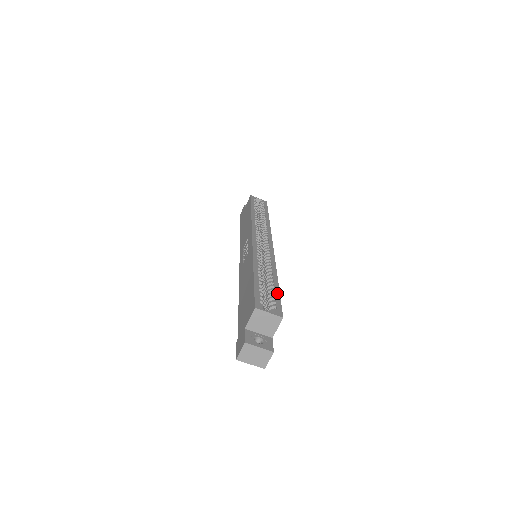
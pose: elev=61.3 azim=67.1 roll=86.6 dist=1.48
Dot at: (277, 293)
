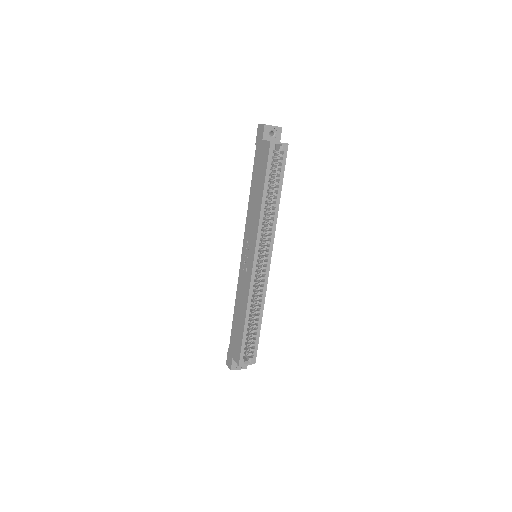
Dot at: (257, 339)
